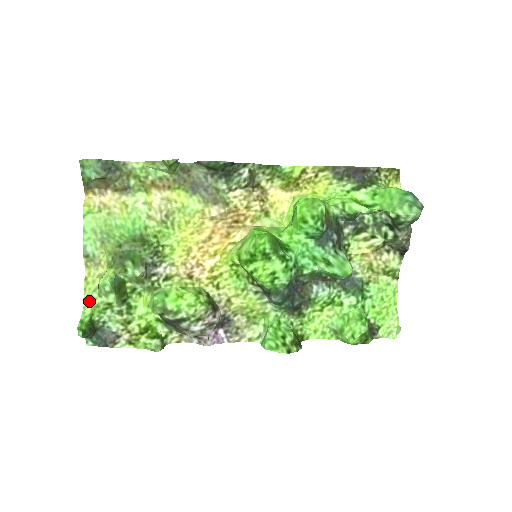
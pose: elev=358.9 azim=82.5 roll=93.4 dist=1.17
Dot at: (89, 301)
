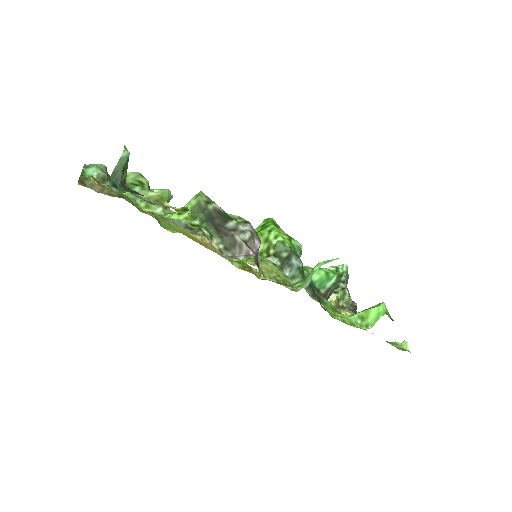
Dot at: occluded
